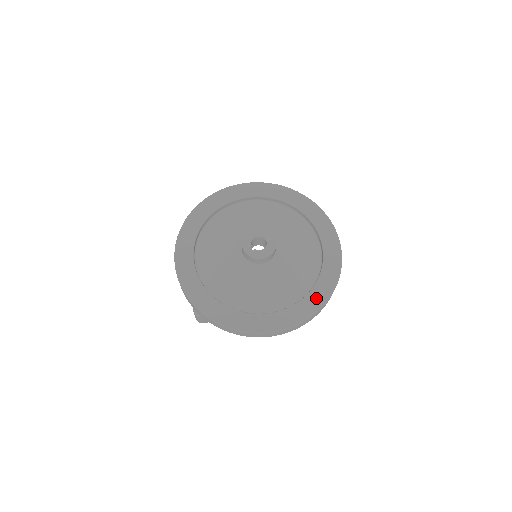
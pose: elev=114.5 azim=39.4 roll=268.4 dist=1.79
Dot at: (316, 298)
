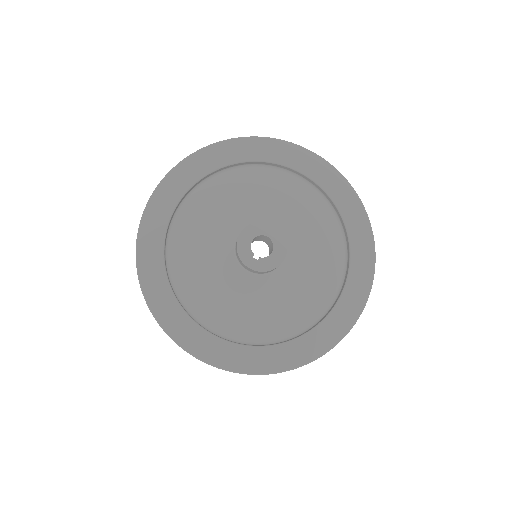
Dot at: (357, 288)
